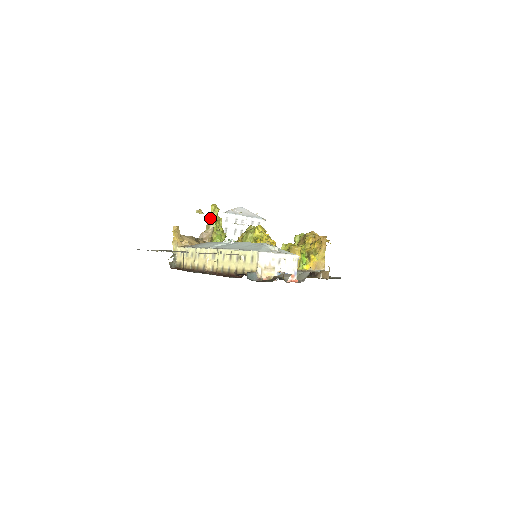
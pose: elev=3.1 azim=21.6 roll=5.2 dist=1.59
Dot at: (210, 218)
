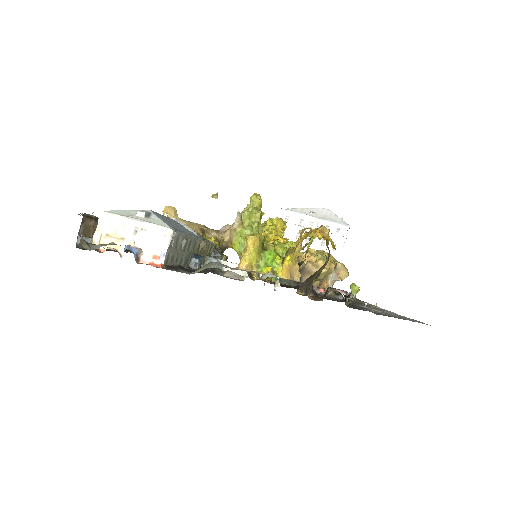
Dot at: (245, 209)
